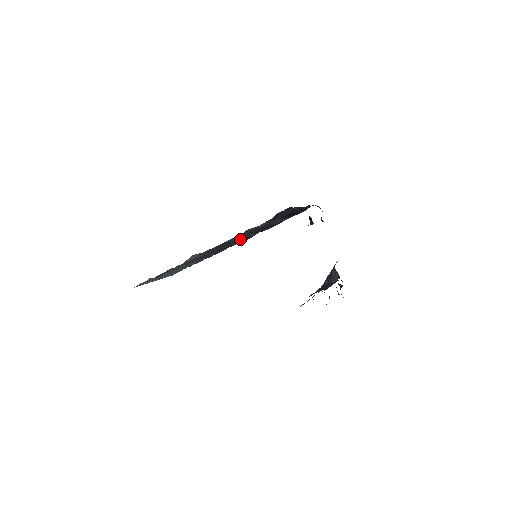
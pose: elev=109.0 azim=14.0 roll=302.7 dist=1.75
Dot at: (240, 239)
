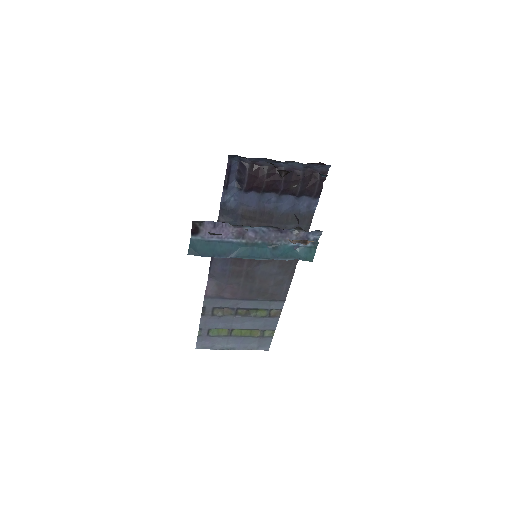
Dot at: occluded
